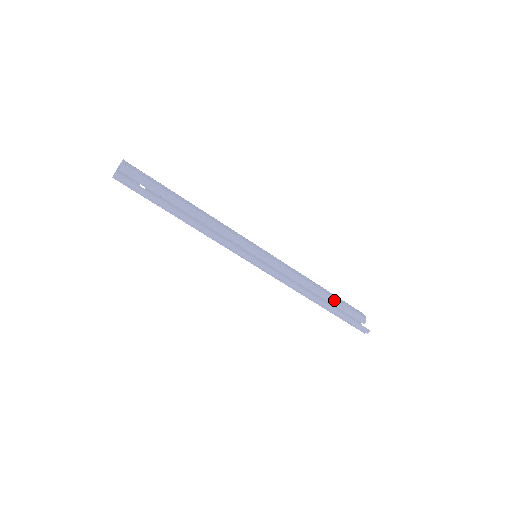
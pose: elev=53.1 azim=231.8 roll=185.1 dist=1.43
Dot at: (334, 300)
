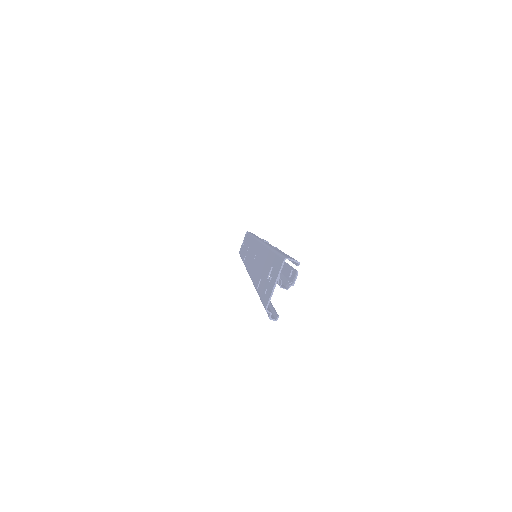
Dot at: occluded
